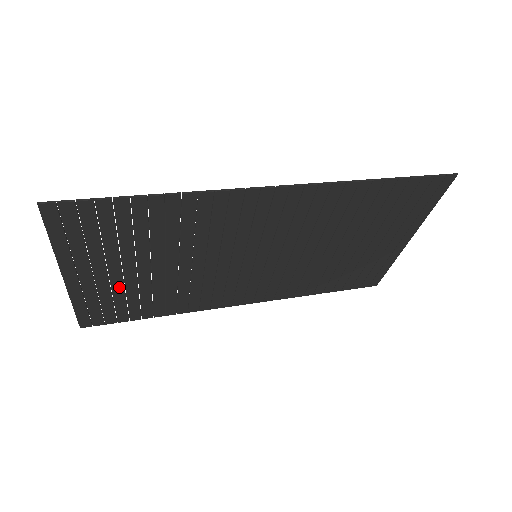
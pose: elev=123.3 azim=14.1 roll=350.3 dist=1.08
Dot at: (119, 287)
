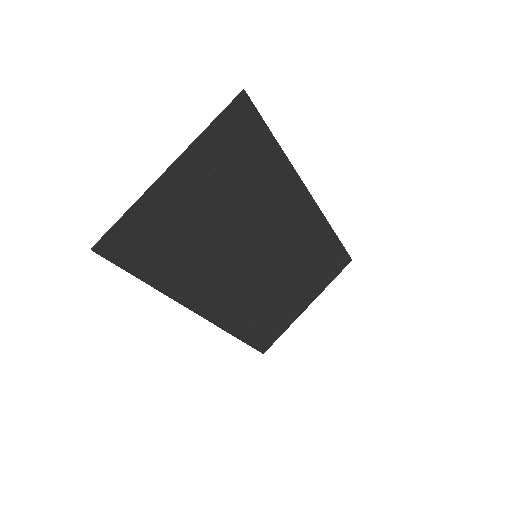
Dot at: (177, 216)
